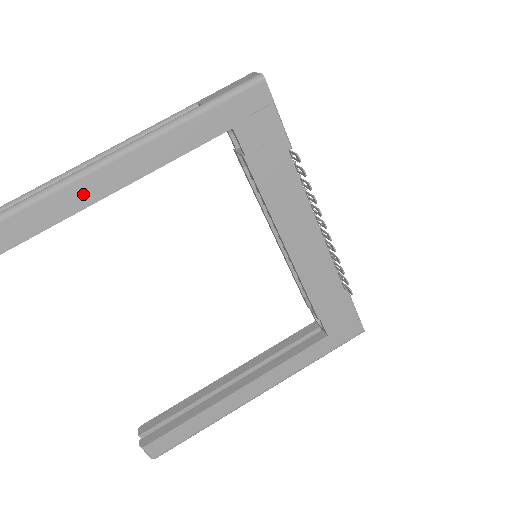
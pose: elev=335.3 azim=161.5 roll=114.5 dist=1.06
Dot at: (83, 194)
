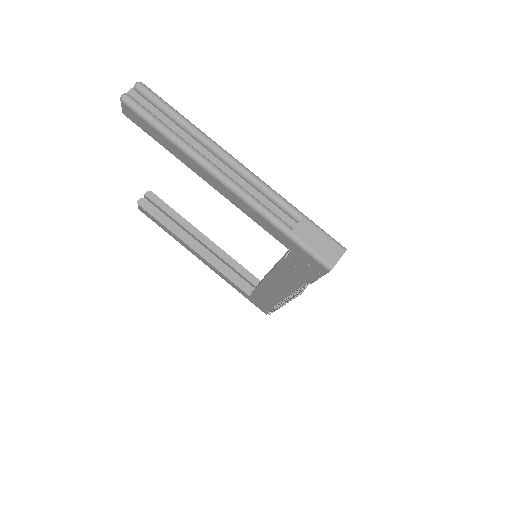
Dot at: (196, 168)
